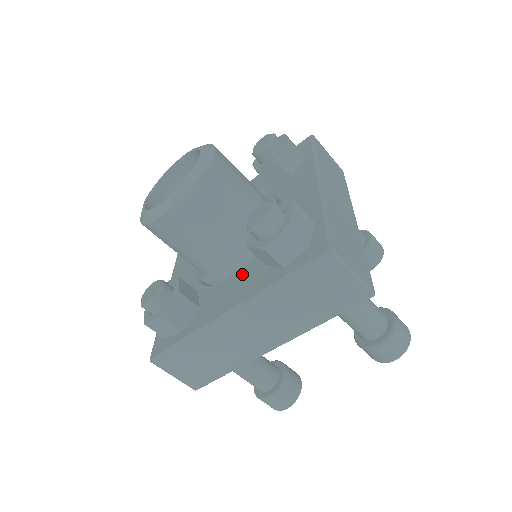
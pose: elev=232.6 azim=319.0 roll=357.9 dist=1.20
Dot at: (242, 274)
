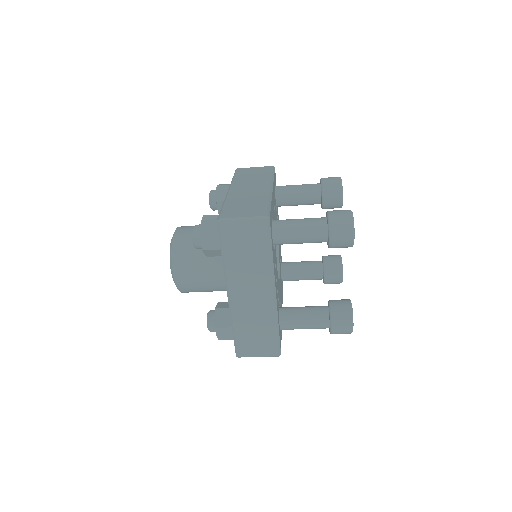
Dot at: occluded
